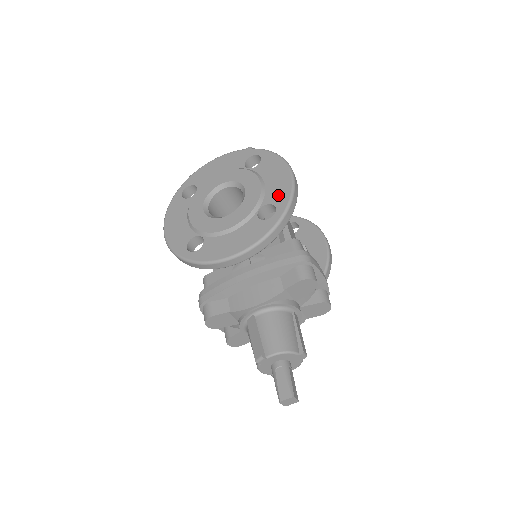
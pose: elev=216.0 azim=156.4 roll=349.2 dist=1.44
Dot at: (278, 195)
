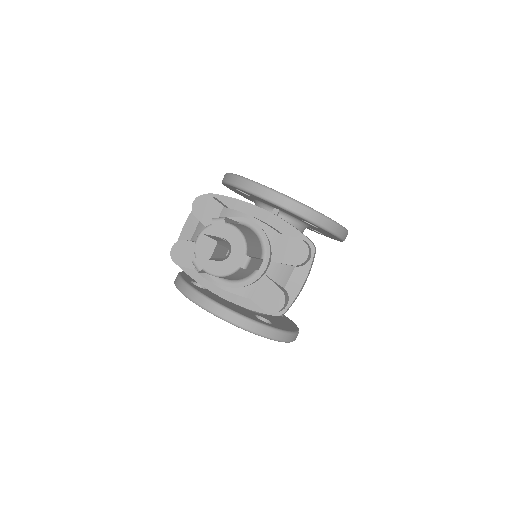
Dot at: occluded
